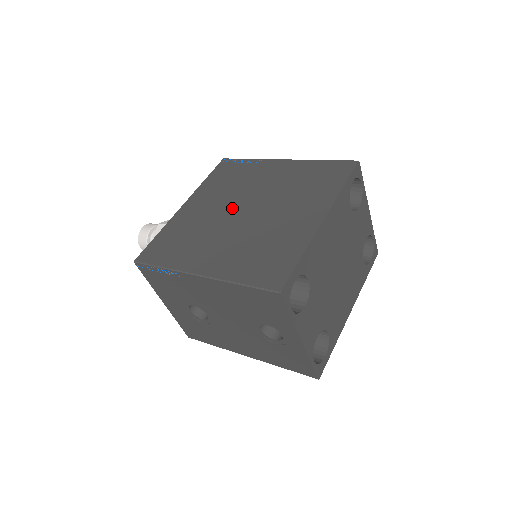
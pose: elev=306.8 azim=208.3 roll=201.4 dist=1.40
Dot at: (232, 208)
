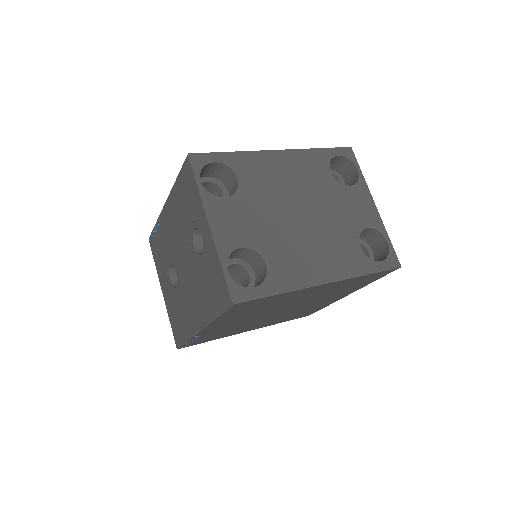
Dot at: occluded
